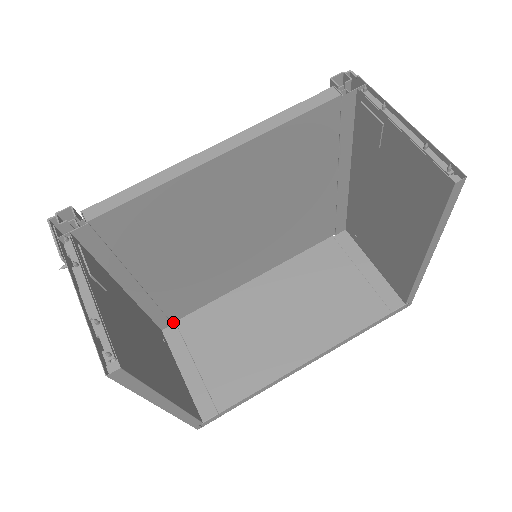
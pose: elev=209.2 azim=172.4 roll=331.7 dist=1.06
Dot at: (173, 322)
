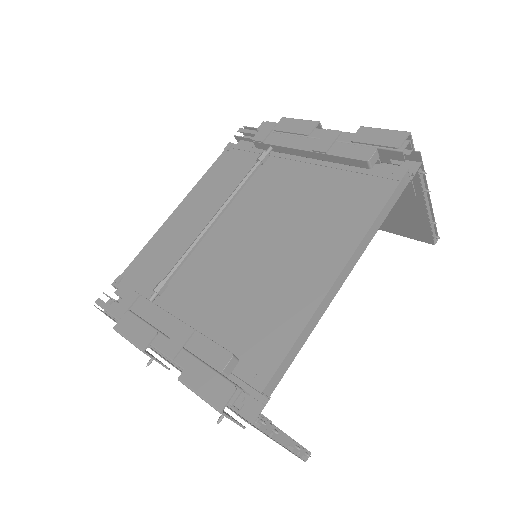
Dot at: occluded
